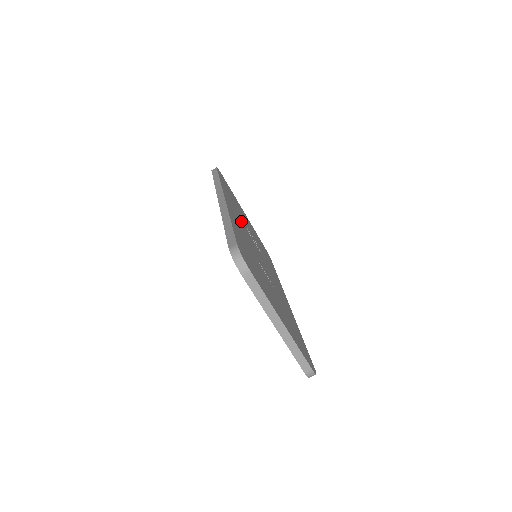
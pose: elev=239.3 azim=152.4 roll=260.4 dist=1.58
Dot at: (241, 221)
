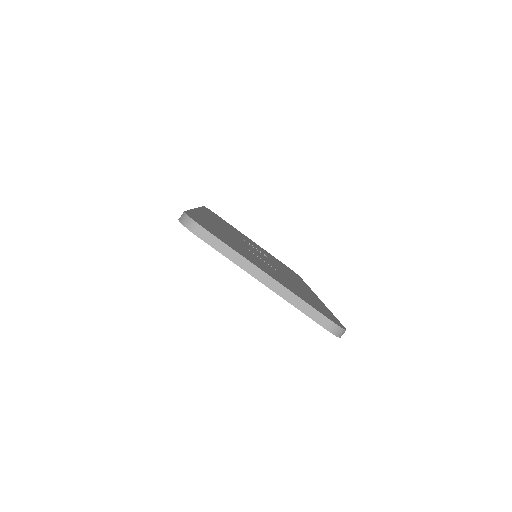
Dot at: occluded
